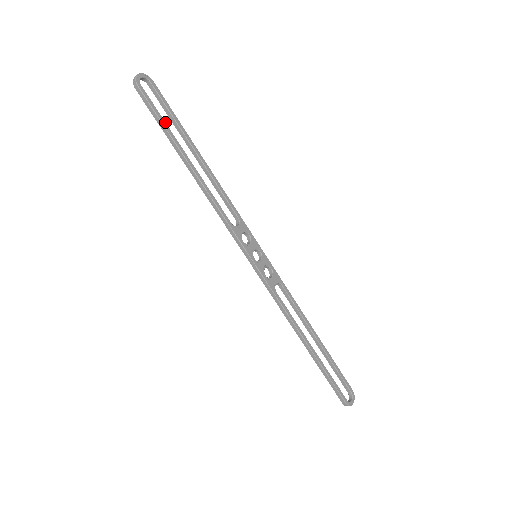
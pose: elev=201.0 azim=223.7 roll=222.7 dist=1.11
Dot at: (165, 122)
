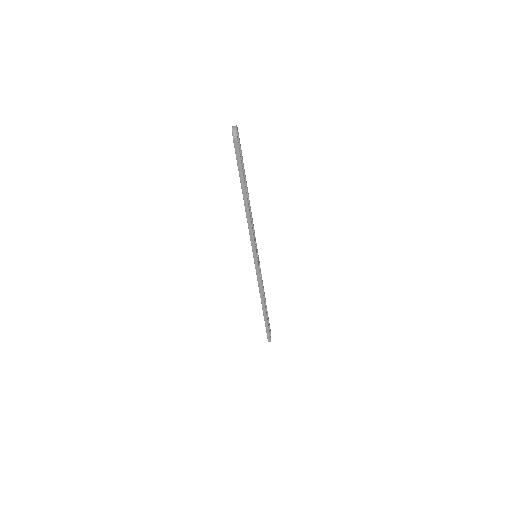
Dot at: (242, 166)
